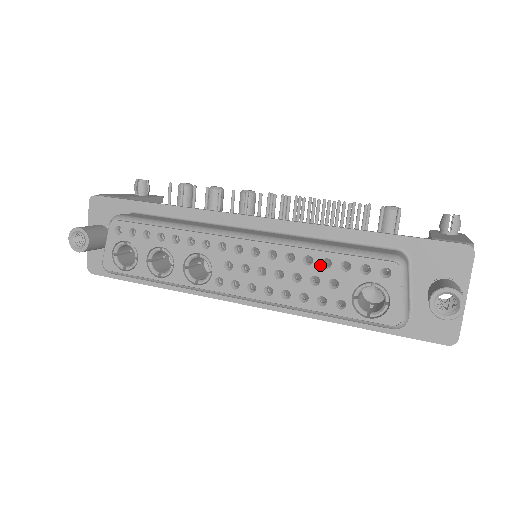
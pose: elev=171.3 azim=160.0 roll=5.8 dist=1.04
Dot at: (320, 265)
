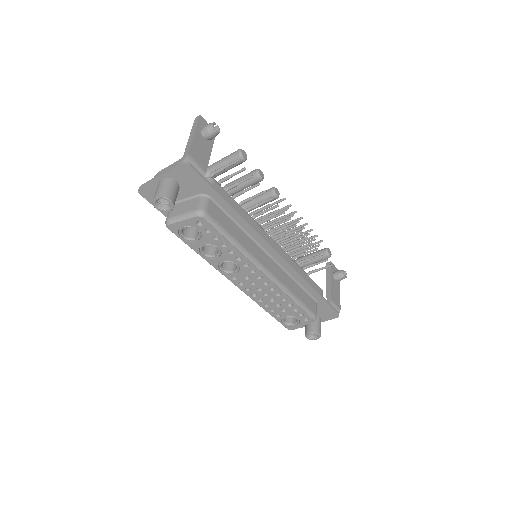
Dot at: (287, 304)
